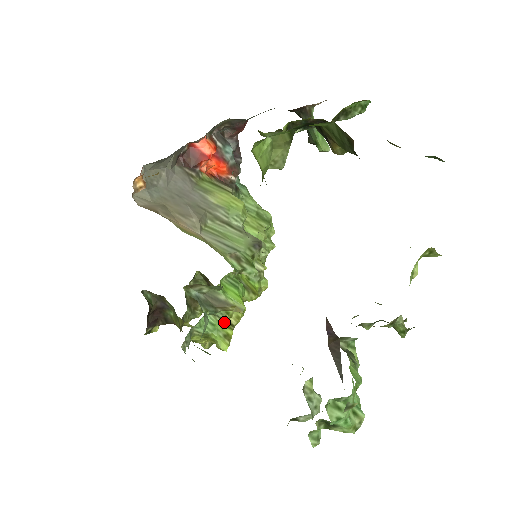
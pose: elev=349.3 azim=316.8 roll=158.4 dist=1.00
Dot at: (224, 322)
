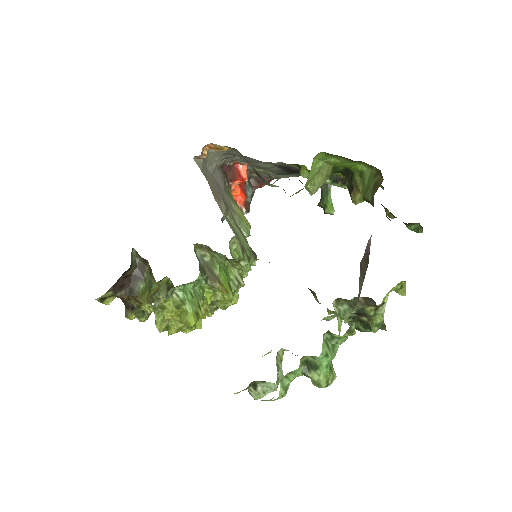
Dot at: (199, 303)
